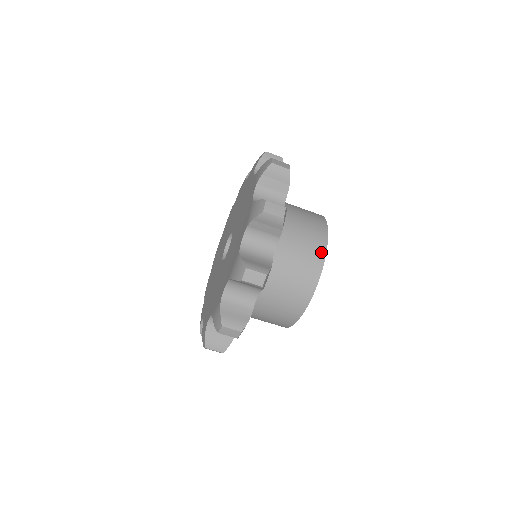
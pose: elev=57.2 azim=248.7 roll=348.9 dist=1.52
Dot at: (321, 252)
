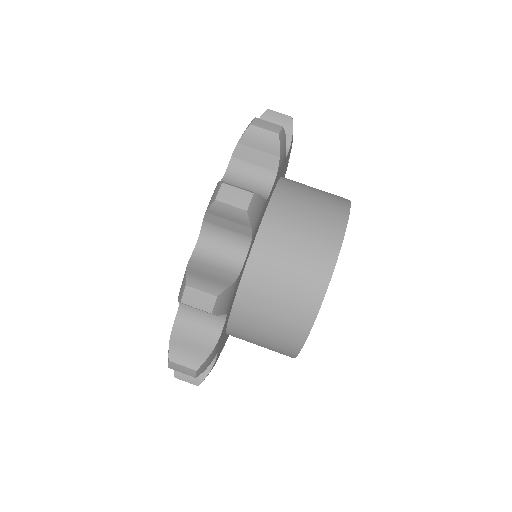
Dot at: occluded
